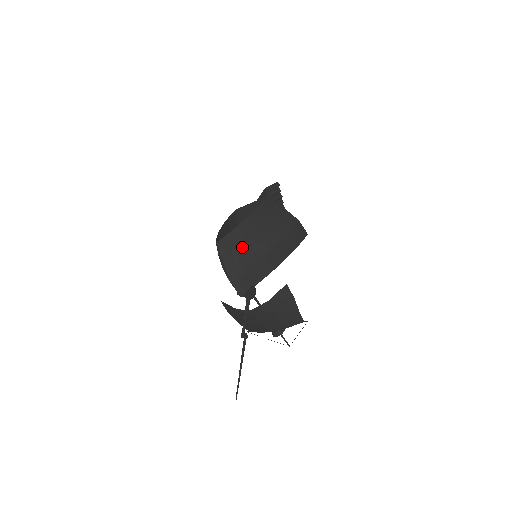
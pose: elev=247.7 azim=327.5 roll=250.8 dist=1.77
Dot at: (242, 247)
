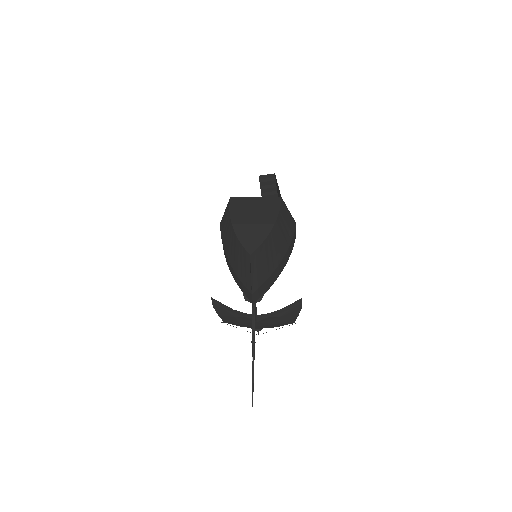
Dot at: (267, 258)
